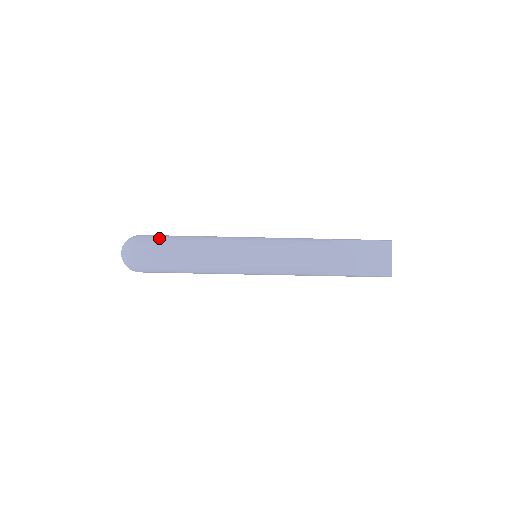
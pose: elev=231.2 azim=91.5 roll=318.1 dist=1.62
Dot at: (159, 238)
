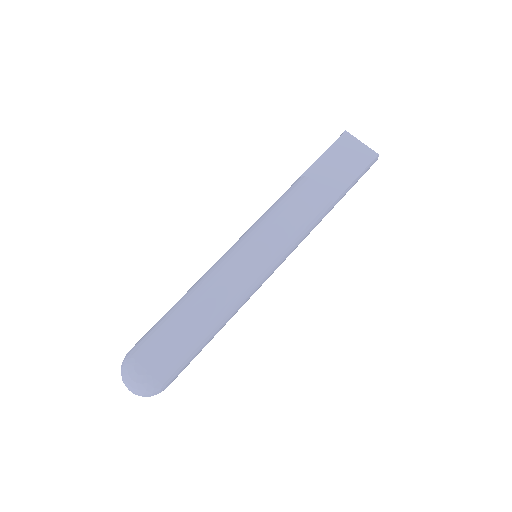
Dot at: (151, 331)
